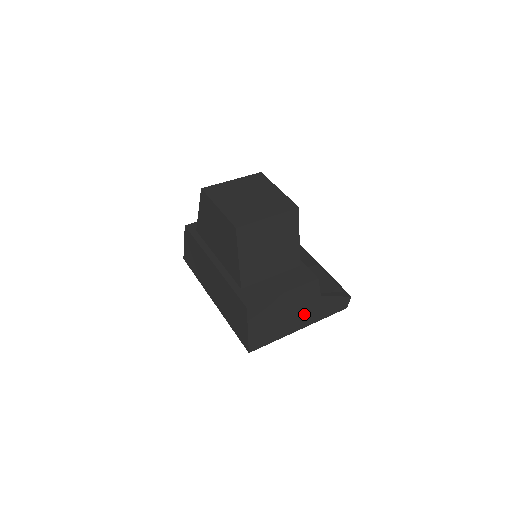
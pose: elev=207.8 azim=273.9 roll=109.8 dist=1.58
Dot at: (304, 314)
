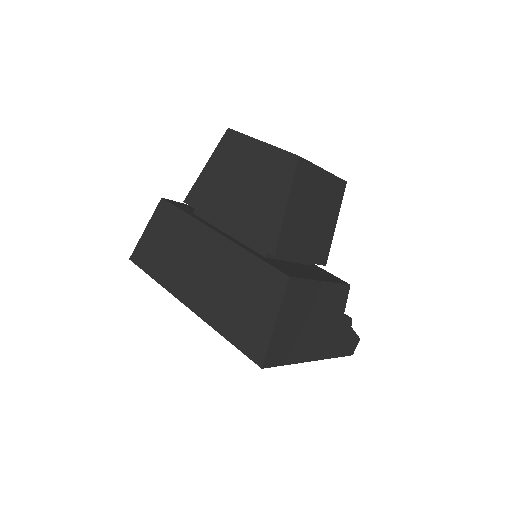
Dot at: (324, 335)
